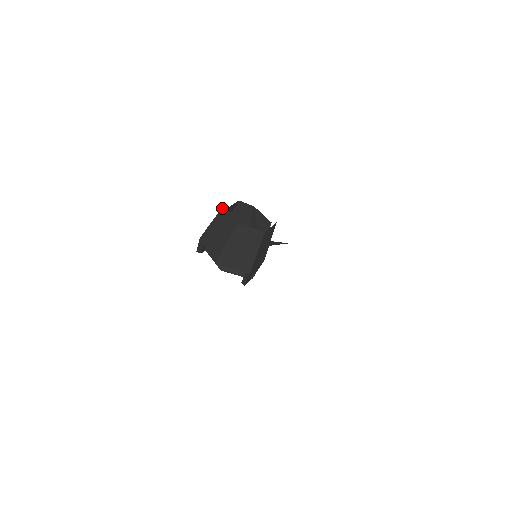
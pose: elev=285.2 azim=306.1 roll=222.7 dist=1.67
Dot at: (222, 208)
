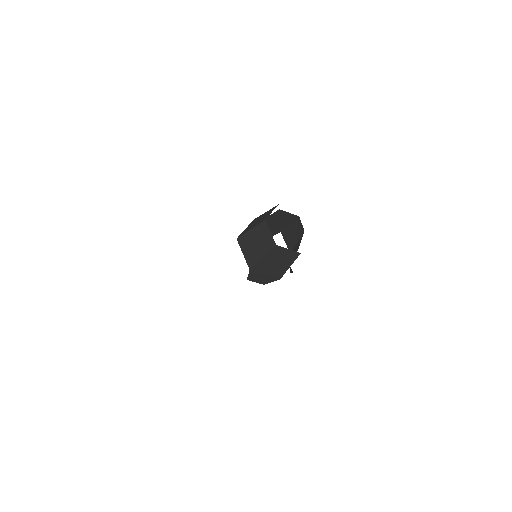
Dot at: (276, 206)
